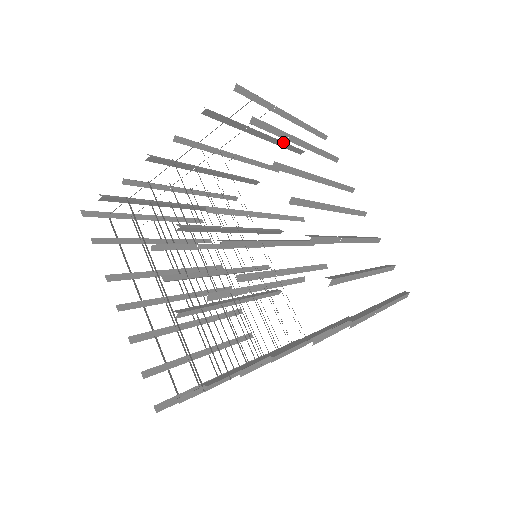
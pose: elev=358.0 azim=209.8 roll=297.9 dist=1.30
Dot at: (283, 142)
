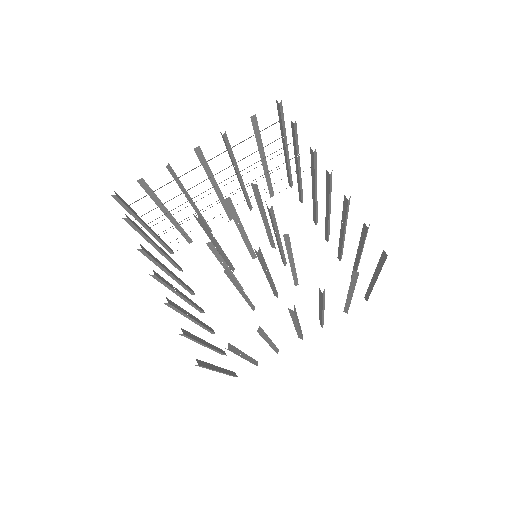
Dot at: (269, 177)
